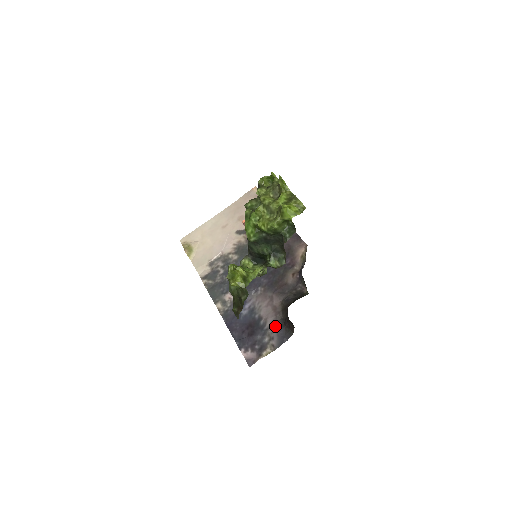
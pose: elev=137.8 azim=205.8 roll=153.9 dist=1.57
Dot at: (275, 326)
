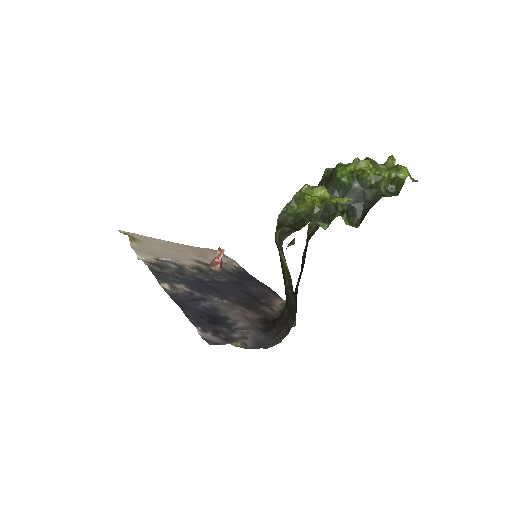
Dot at: (252, 329)
